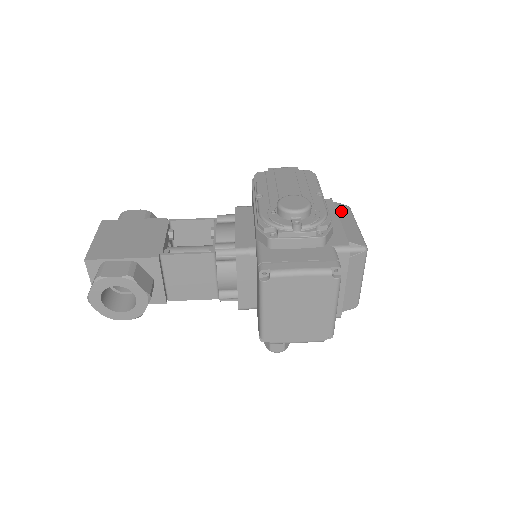
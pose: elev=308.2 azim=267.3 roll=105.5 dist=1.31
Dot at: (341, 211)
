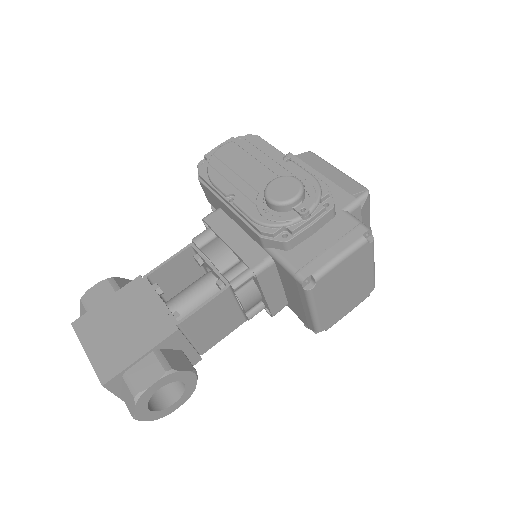
Dot at: (311, 162)
